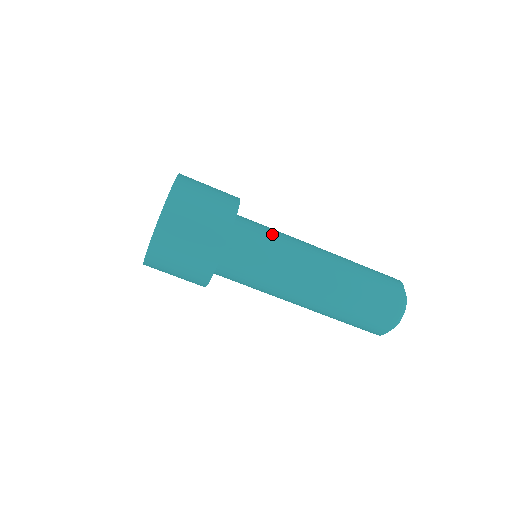
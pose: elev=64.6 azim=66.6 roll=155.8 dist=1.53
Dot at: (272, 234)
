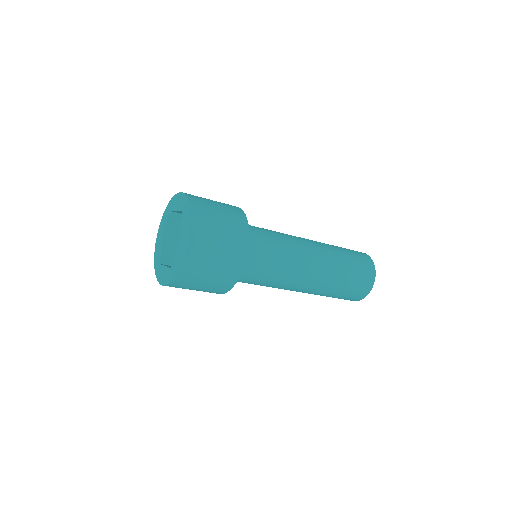
Dot at: (275, 248)
